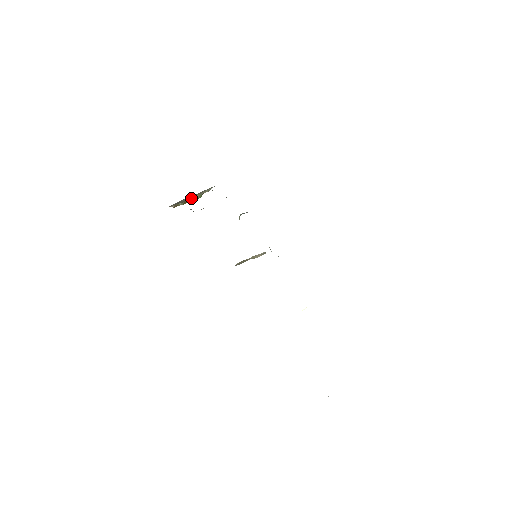
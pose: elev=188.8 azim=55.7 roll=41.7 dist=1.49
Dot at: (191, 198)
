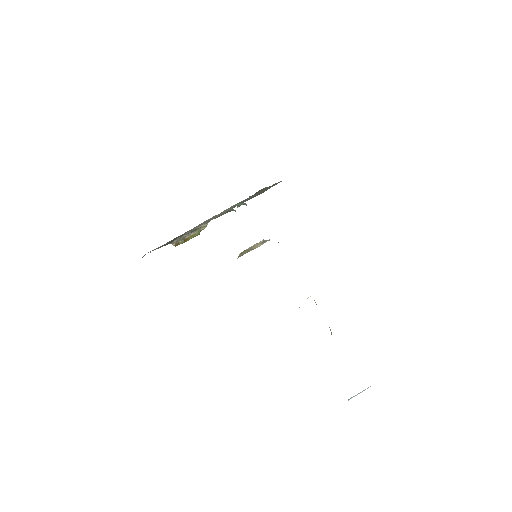
Dot at: (190, 235)
